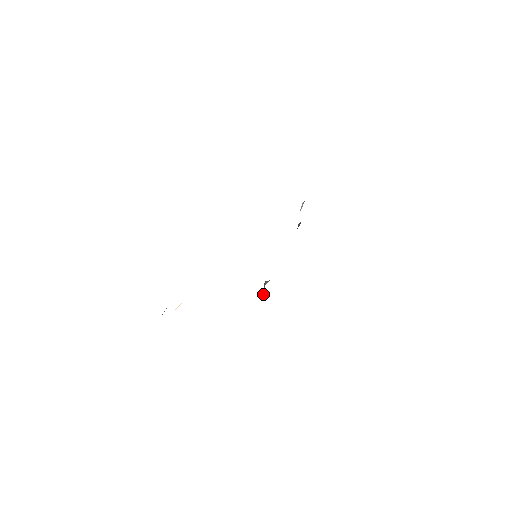
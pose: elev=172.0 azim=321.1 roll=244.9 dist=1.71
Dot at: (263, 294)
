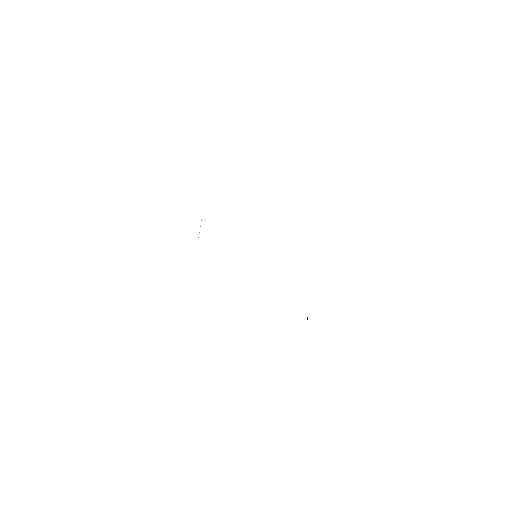
Dot at: (307, 318)
